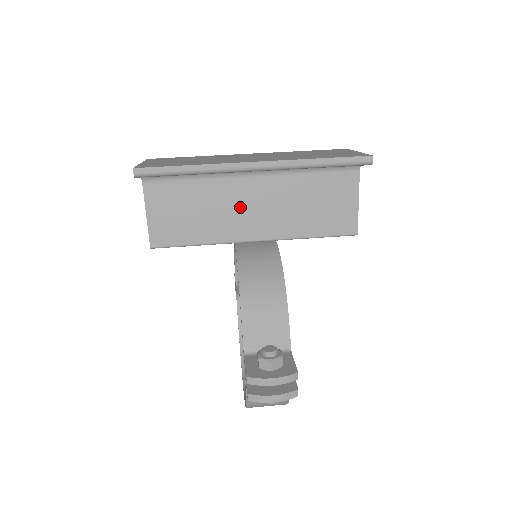
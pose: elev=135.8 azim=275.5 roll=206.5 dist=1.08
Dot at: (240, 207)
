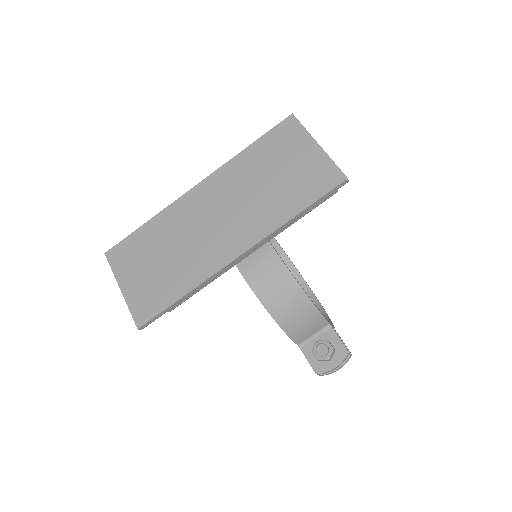
Dot at: occluded
